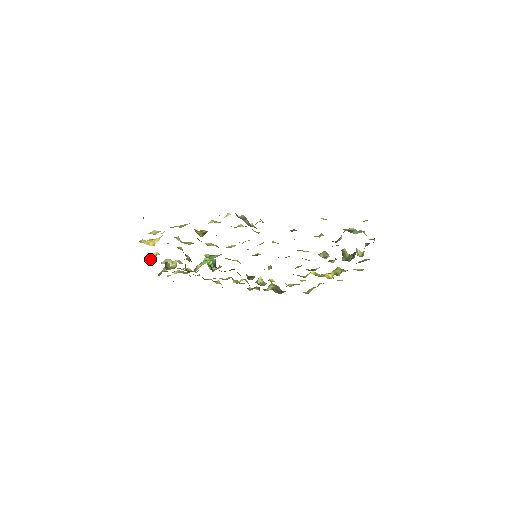
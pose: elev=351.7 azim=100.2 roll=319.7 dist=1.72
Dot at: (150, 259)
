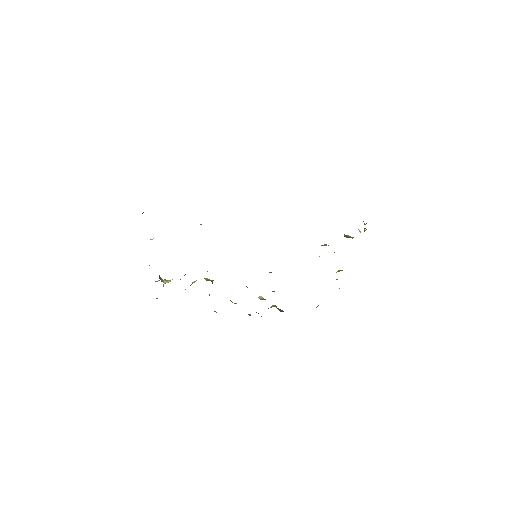
Dot at: occluded
